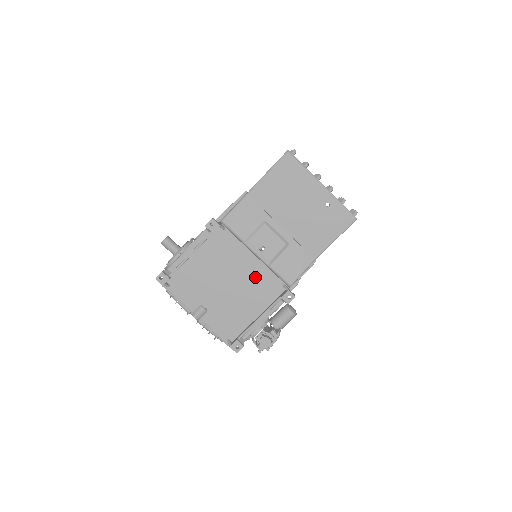
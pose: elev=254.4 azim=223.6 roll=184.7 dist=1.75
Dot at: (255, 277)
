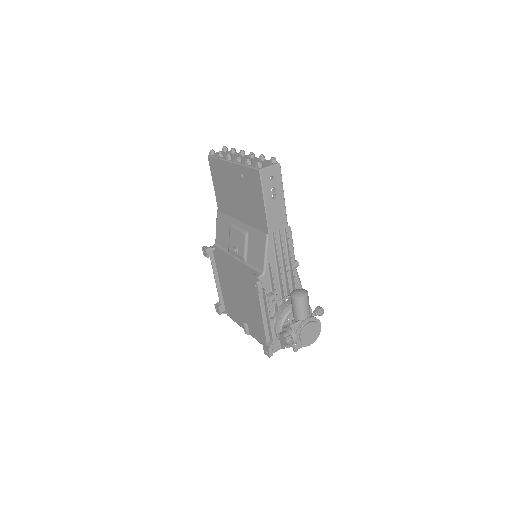
Dot at: (243, 279)
